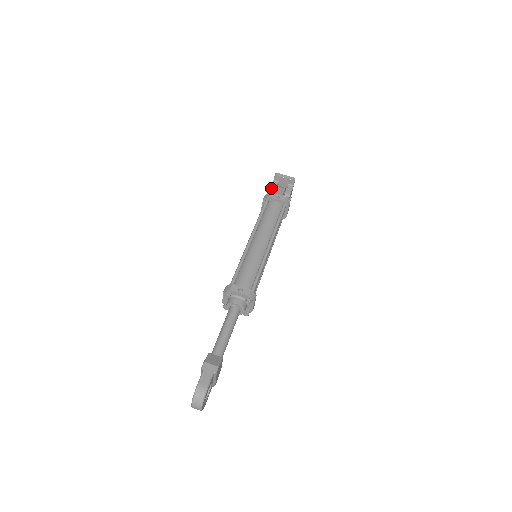
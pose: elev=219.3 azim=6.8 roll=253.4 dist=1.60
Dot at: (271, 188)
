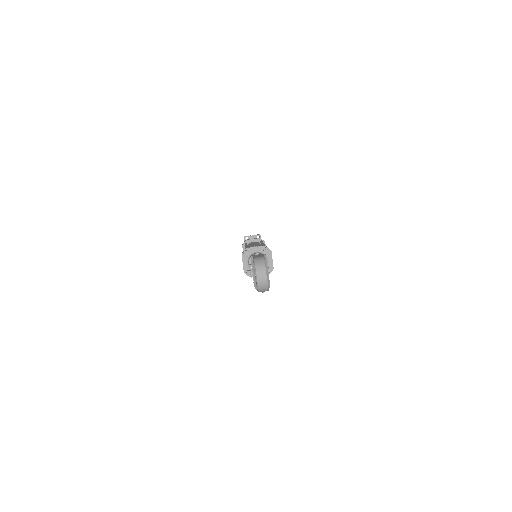
Dot at: occluded
